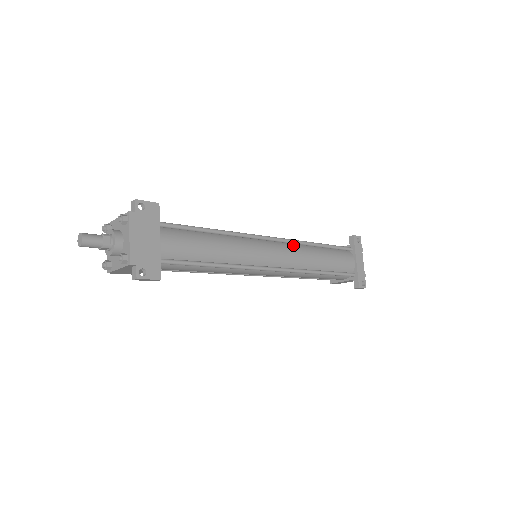
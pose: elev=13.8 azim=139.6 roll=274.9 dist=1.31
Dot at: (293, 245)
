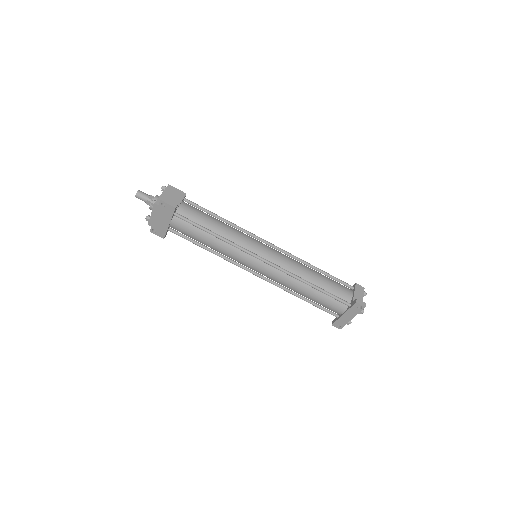
Dot at: (284, 272)
